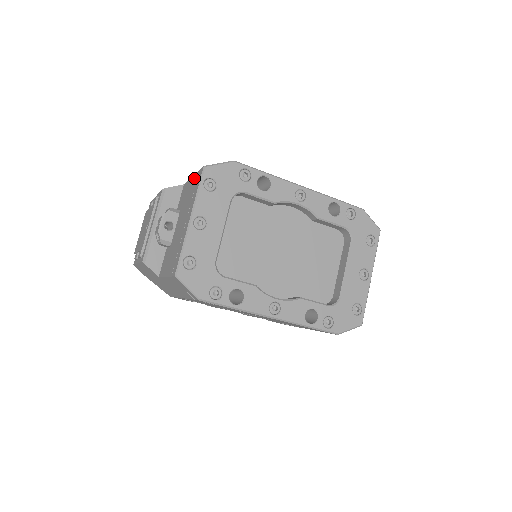
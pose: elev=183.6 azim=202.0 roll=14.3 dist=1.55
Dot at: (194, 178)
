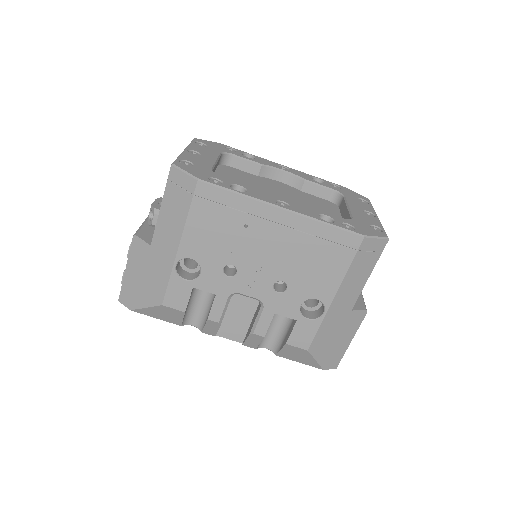
Dot at: occluded
